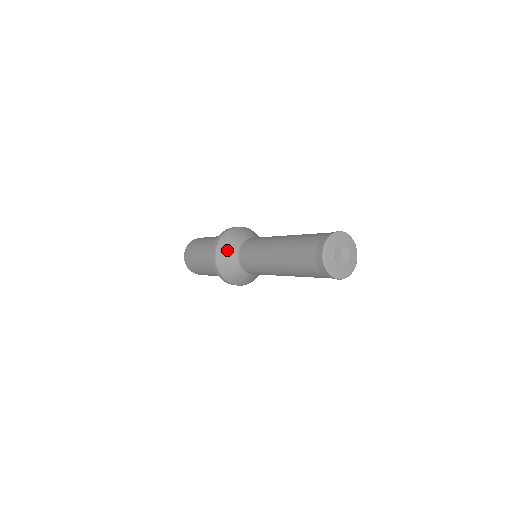
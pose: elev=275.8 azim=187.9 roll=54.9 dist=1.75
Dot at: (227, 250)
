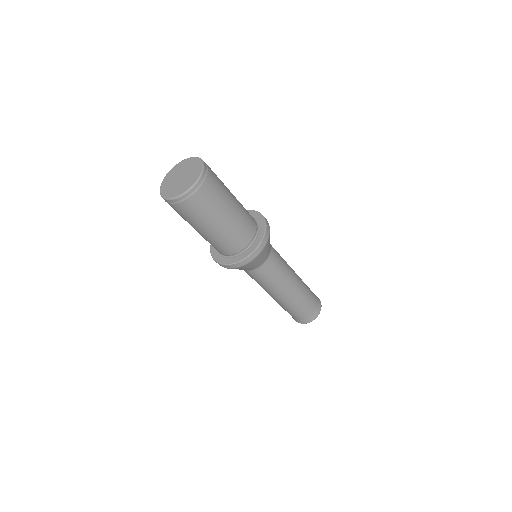
Dot at: occluded
